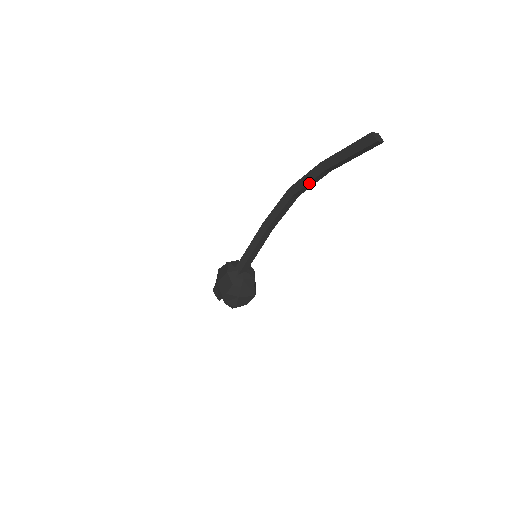
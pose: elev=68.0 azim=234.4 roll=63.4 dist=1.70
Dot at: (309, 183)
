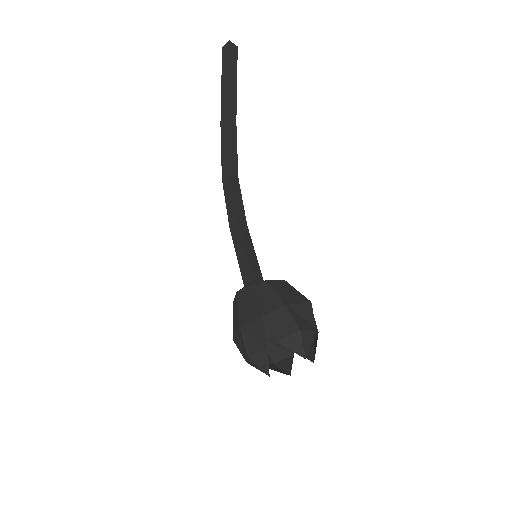
Dot at: (229, 145)
